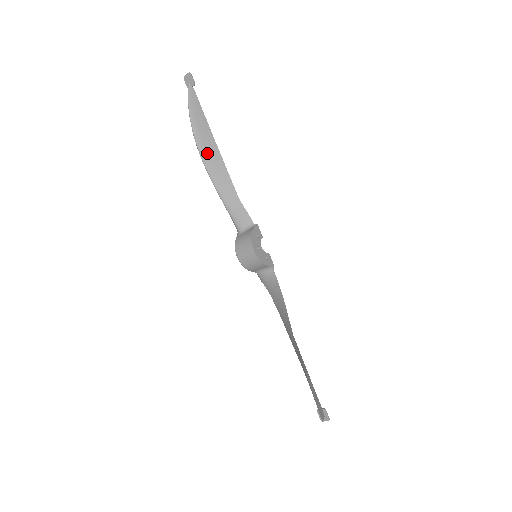
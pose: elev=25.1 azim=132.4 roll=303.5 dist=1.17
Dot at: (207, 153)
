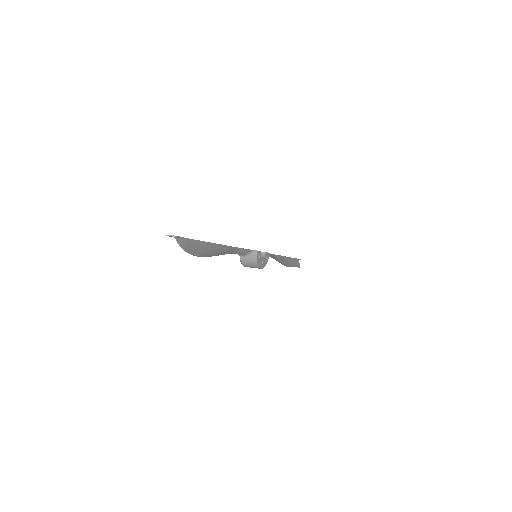
Dot at: (209, 253)
